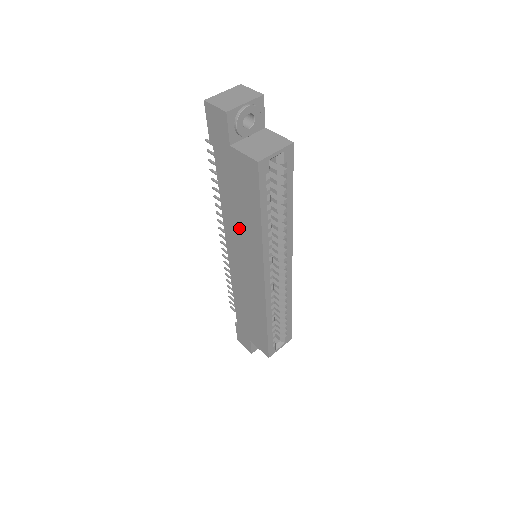
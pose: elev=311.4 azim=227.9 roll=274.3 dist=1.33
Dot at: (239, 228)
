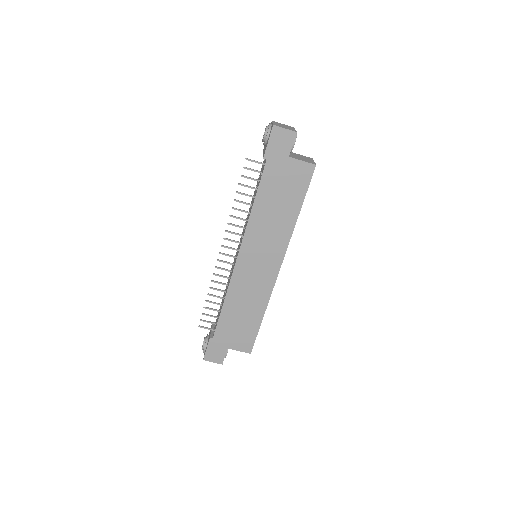
Dot at: (268, 226)
